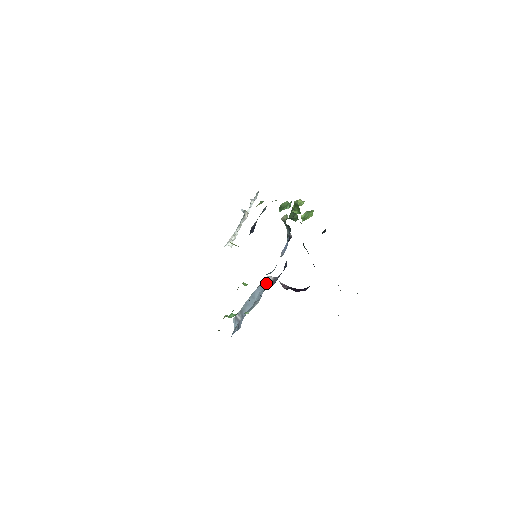
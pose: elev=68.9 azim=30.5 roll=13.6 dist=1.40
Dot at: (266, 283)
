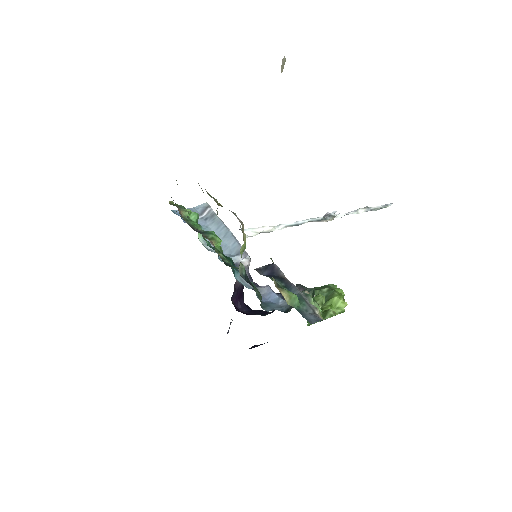
Dot at: (239, 256)
